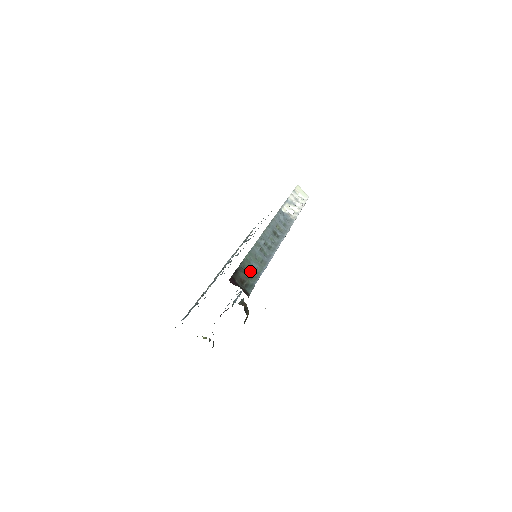
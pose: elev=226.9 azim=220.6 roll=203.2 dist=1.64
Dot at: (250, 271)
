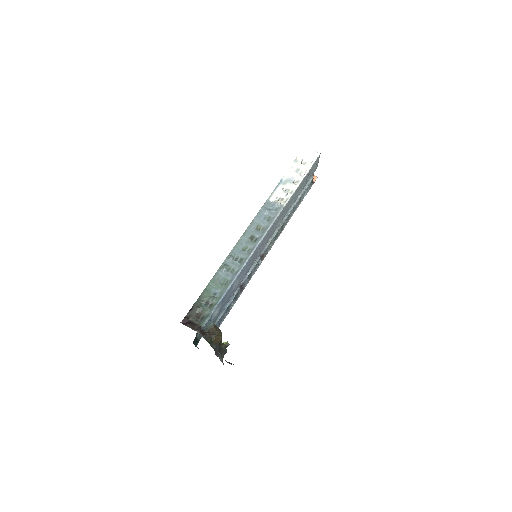
Dot at: (209, 301)
